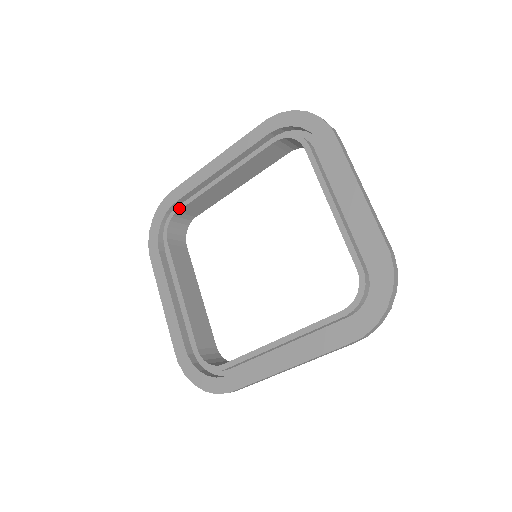
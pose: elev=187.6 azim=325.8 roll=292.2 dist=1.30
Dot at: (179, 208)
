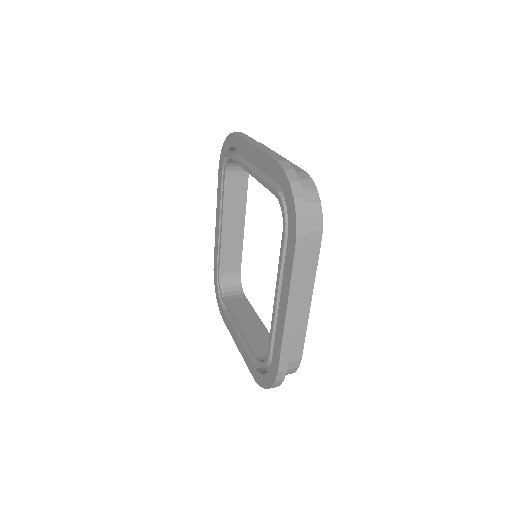
Dot at: (218, 270)
